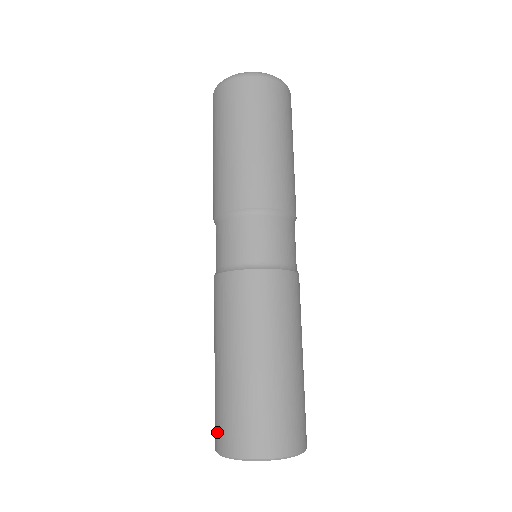
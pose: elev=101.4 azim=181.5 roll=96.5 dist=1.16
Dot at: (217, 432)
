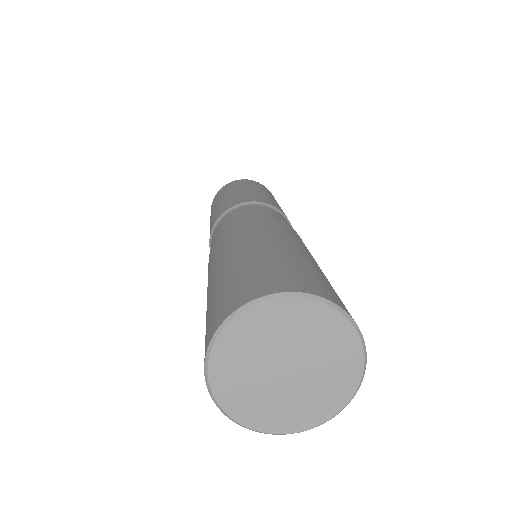
Dot at: (234, 295)
